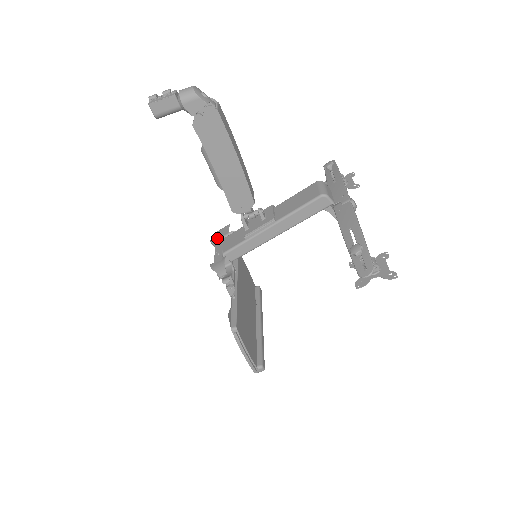
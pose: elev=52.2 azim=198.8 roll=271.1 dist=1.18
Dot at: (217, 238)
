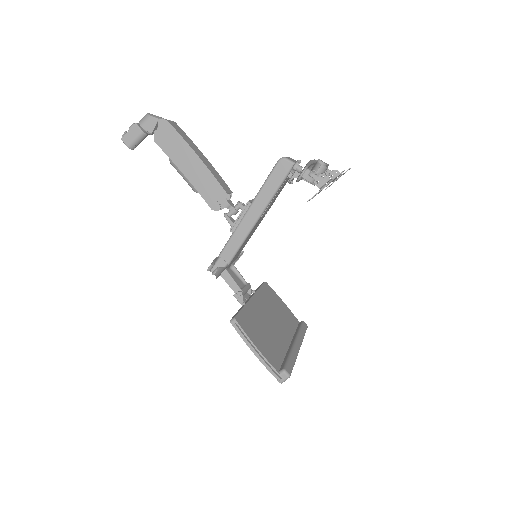
Dot at: occluded
